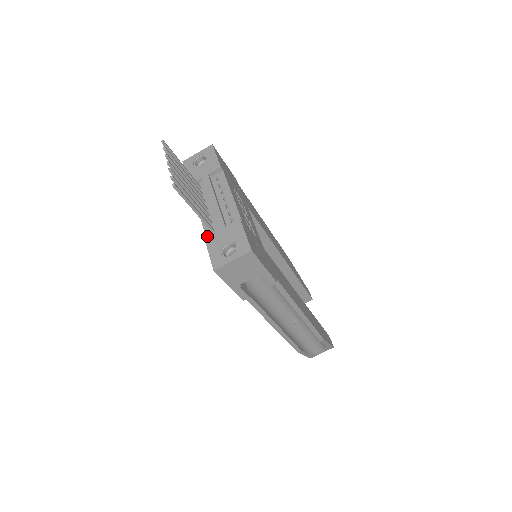
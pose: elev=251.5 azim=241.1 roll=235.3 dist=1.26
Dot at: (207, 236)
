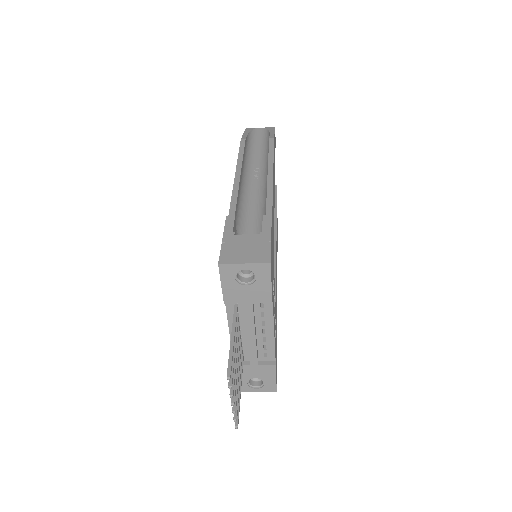
Dot at: occluded
